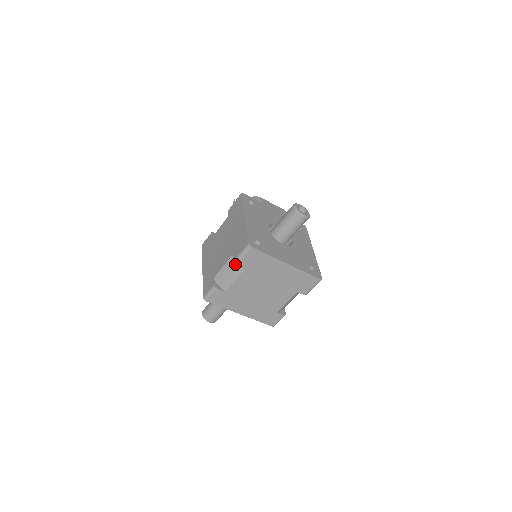
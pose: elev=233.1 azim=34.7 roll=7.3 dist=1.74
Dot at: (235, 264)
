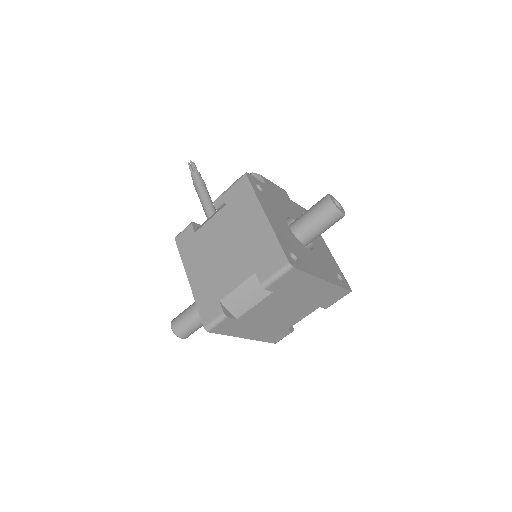
Dot at: (263, 288)
